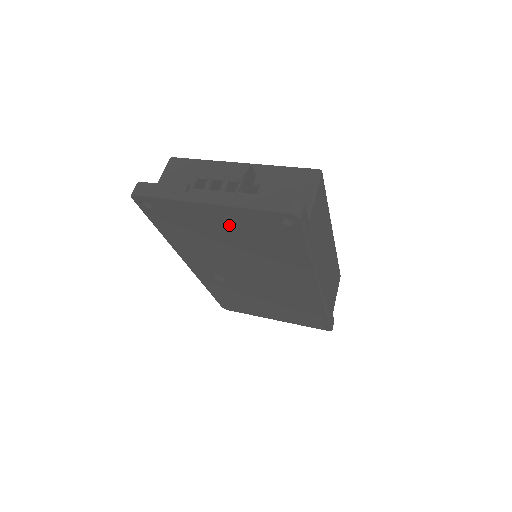
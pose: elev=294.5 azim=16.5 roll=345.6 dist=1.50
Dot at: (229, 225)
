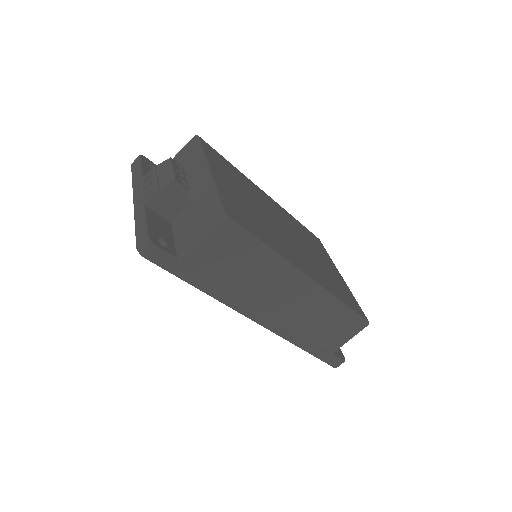
Dot at: occluded
